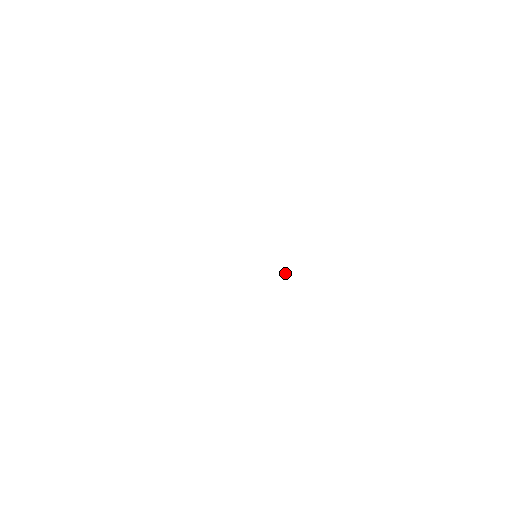
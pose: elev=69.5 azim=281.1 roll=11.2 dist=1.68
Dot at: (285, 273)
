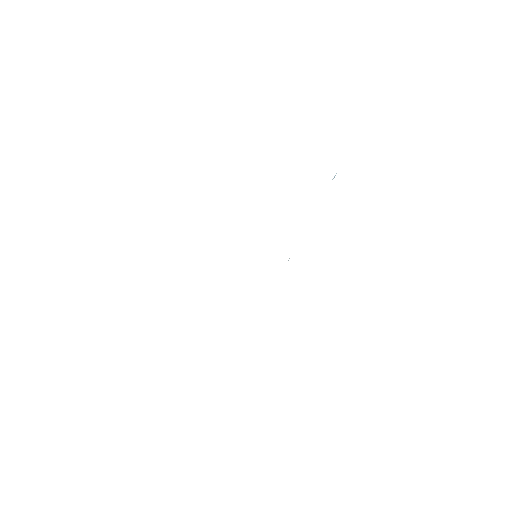
Dot at: occluded
